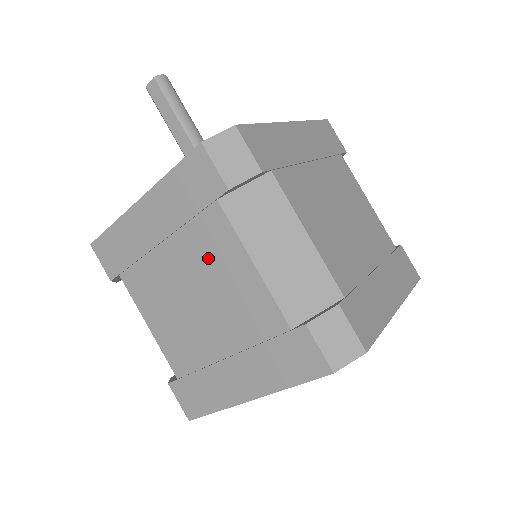
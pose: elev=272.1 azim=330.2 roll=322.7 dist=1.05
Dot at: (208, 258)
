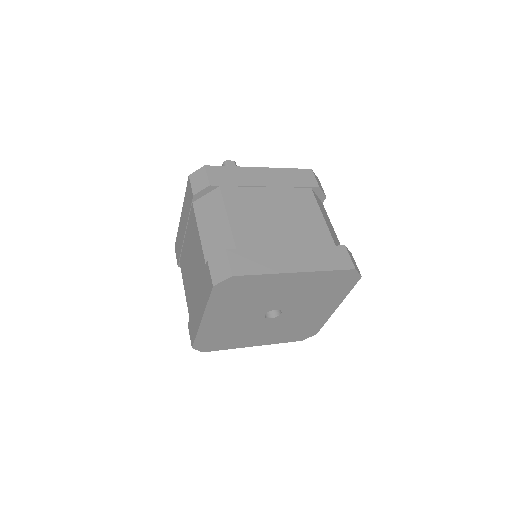
Dot at: (296, 204)
